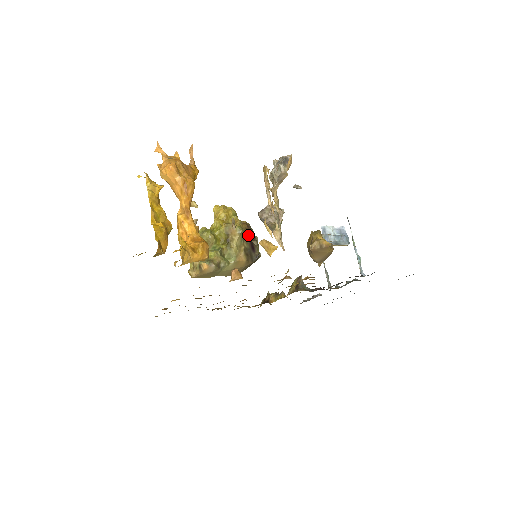
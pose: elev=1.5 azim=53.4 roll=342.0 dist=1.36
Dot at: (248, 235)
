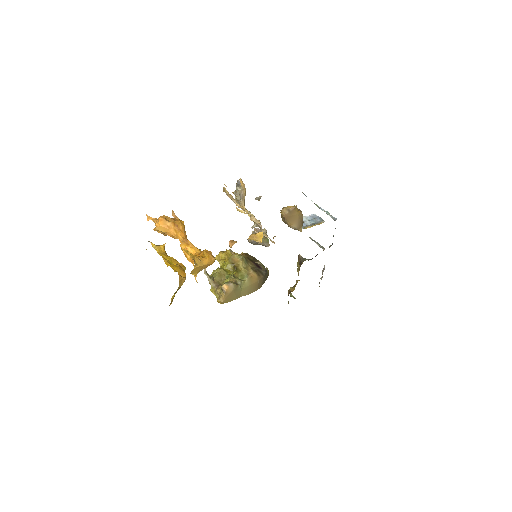
Dot at: (249, 259)
